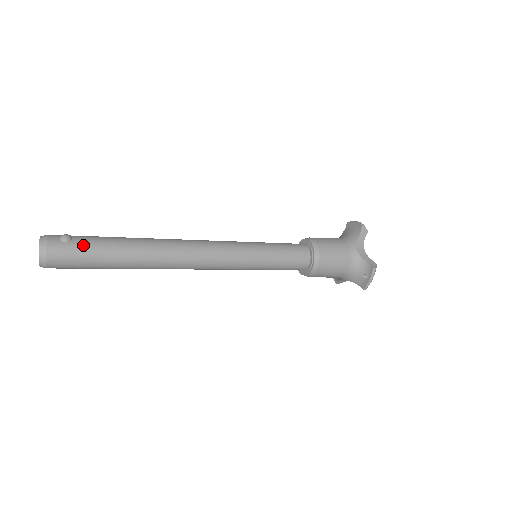
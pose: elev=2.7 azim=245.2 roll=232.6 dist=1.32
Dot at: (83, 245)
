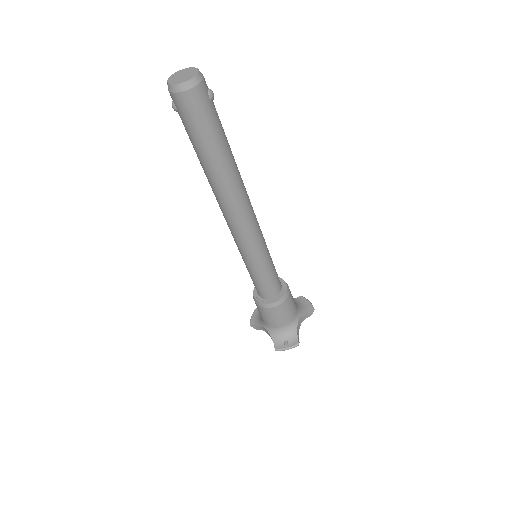
Dot at: (214, 115)
